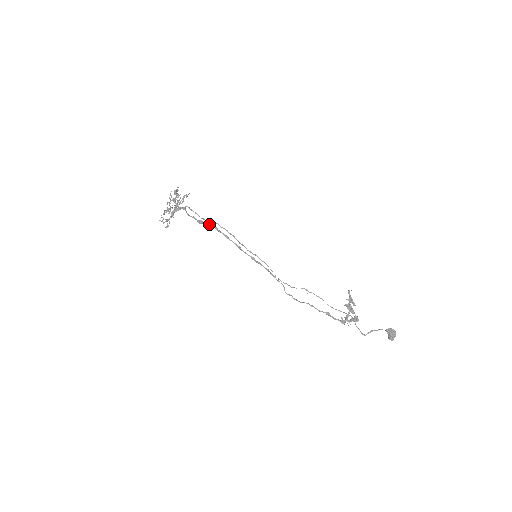
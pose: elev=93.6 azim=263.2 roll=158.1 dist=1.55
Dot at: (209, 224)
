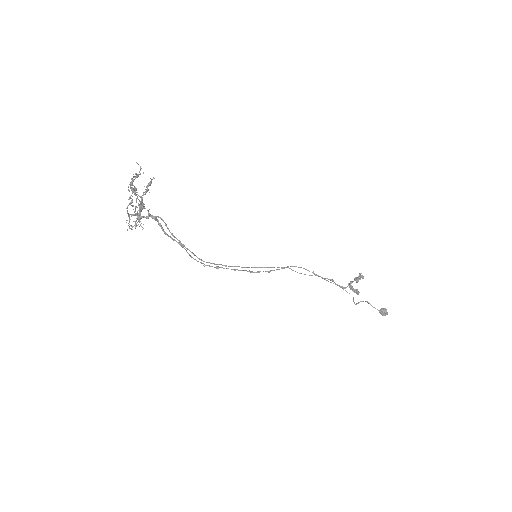
Dot at: occluded
